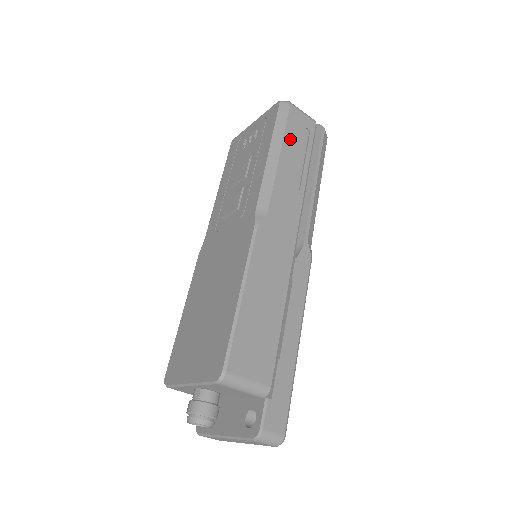
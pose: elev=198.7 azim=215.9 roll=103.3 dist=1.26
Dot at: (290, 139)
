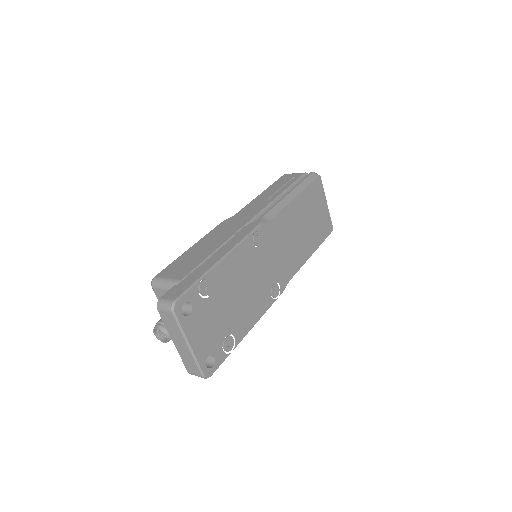
Dot at: (275, 186)
